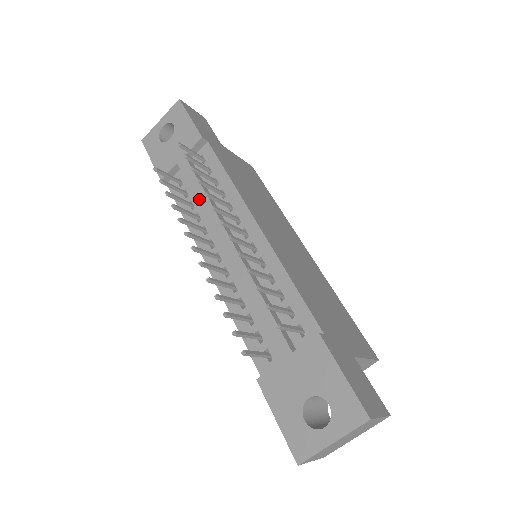
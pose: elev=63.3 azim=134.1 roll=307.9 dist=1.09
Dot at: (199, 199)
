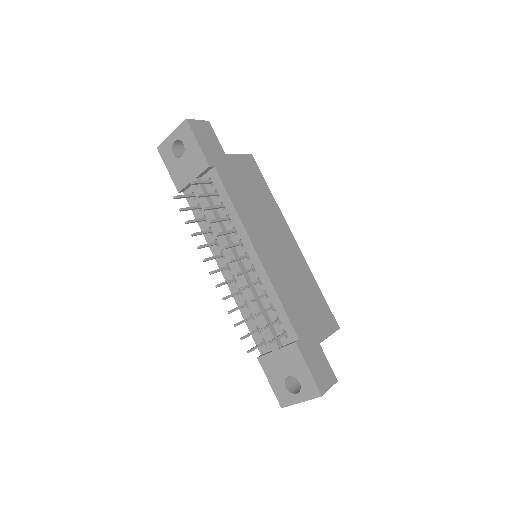
Dot at: occluded
